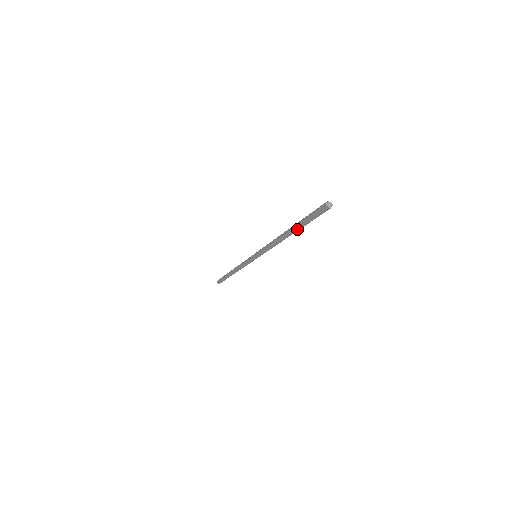
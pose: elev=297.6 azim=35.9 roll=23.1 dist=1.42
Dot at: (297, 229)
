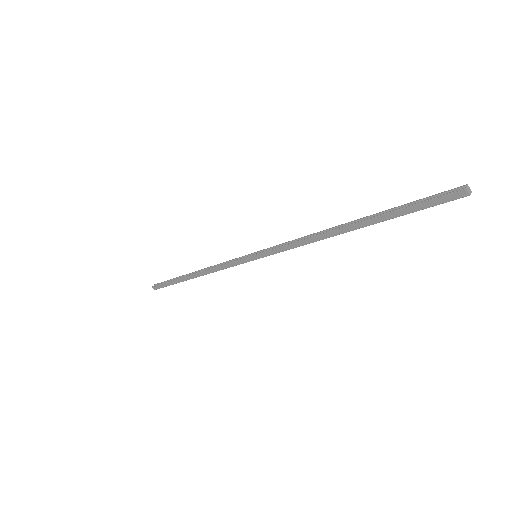
Dot at: (374, 222)
